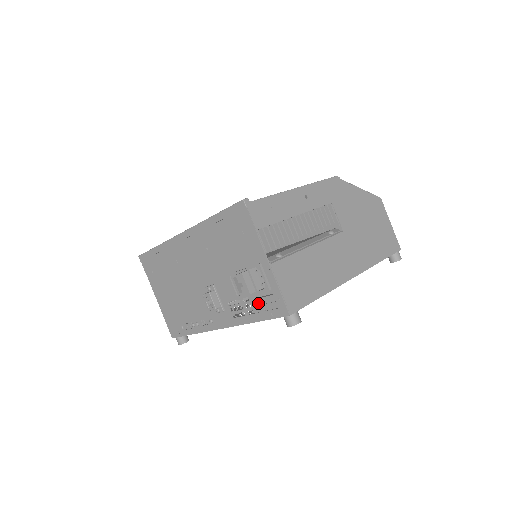
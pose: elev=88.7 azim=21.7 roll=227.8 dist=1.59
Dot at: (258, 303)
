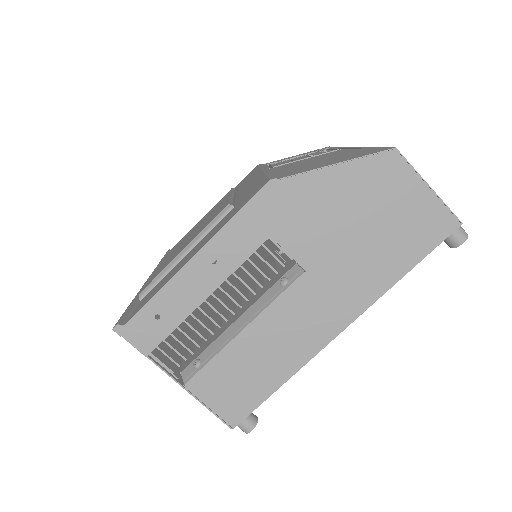
Dot at: occluded
